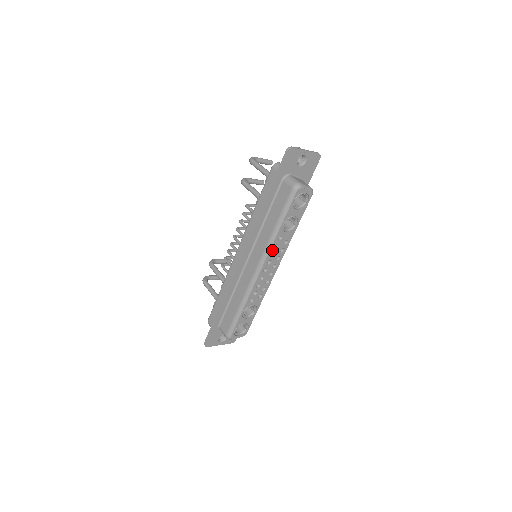
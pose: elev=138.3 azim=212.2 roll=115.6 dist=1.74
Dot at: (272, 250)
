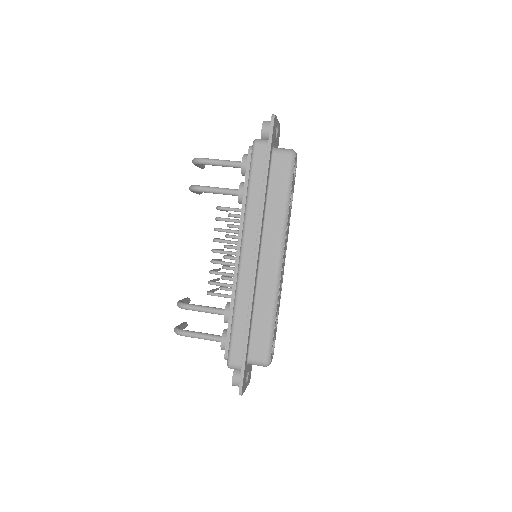
Dot at: (286, 232)
